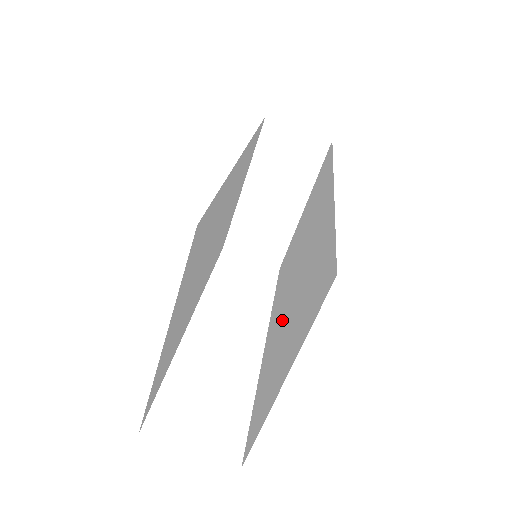
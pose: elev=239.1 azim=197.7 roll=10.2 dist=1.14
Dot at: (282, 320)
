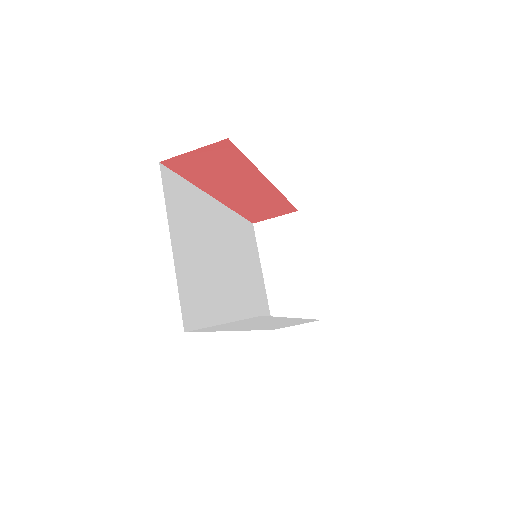
Dot at: occluded
